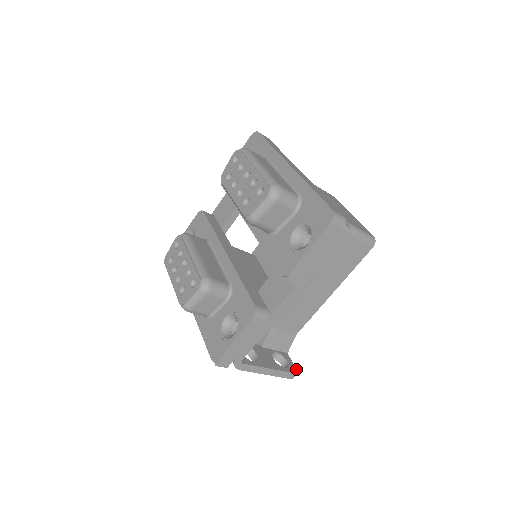
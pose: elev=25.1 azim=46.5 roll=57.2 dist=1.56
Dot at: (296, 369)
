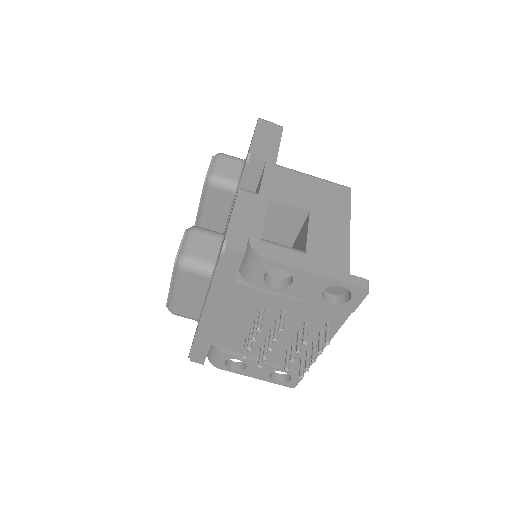
Dot at: occluded
